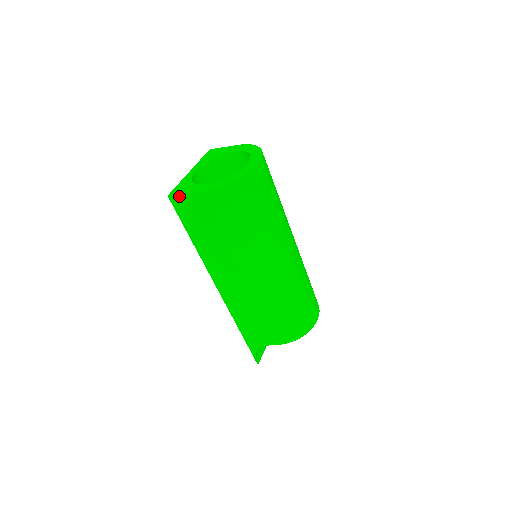
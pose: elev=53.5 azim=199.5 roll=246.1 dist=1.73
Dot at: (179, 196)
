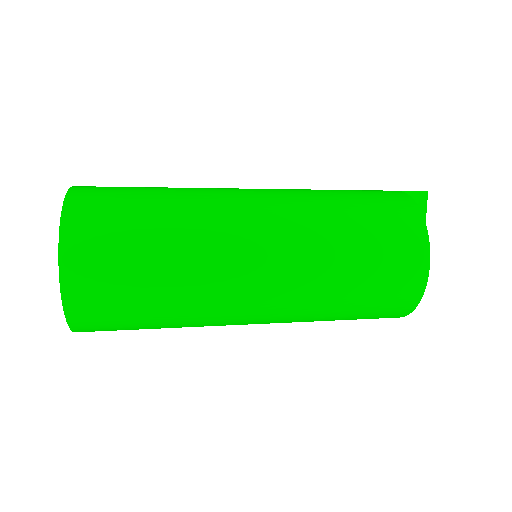
Dot at: occluded
